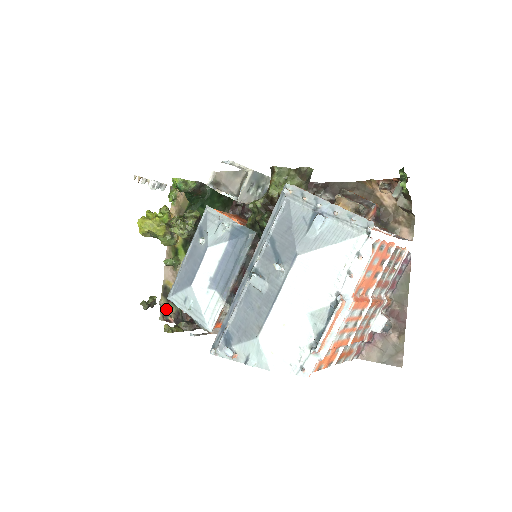
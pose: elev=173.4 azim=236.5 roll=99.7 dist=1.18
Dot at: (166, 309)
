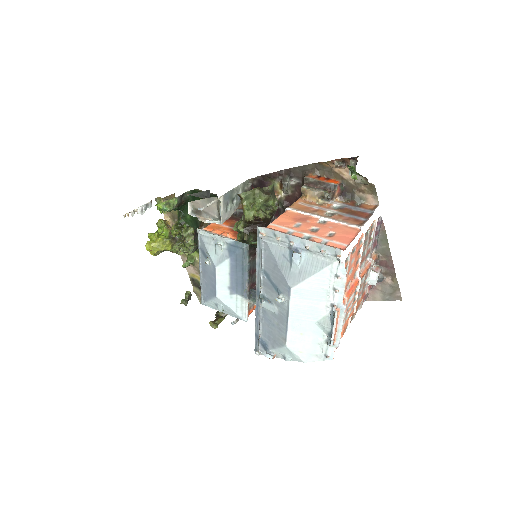
Dot at: occluded
